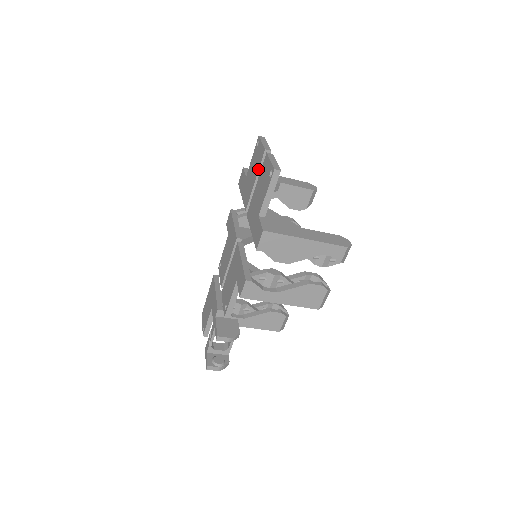
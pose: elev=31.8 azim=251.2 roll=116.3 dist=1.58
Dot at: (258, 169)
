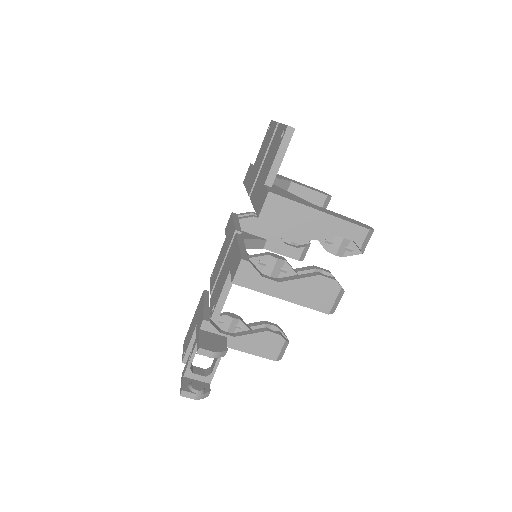
Dot at: (268, 146)
